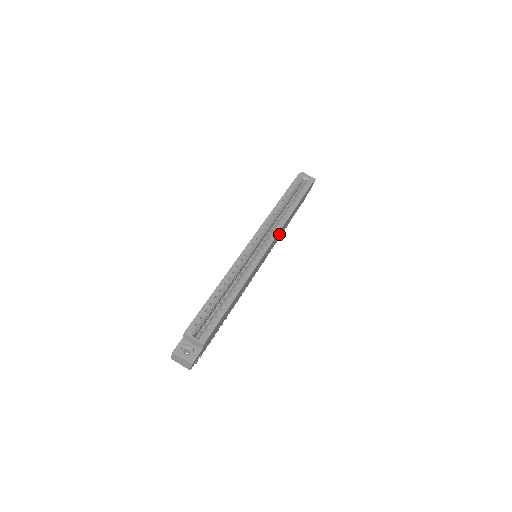
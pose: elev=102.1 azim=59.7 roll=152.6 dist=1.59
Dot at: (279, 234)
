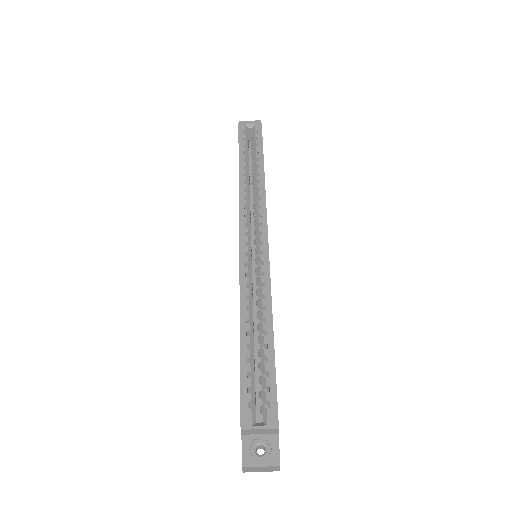
Dot at: occluded
